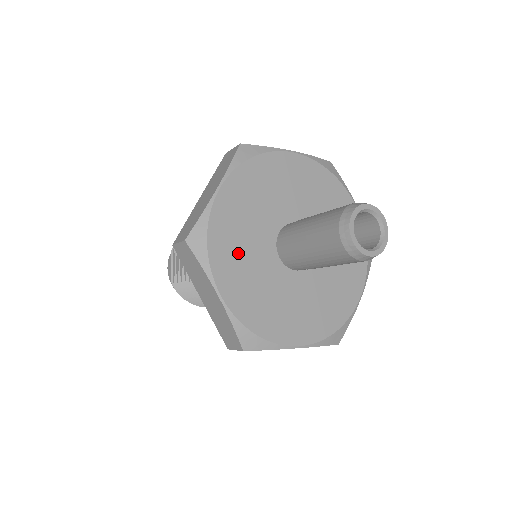
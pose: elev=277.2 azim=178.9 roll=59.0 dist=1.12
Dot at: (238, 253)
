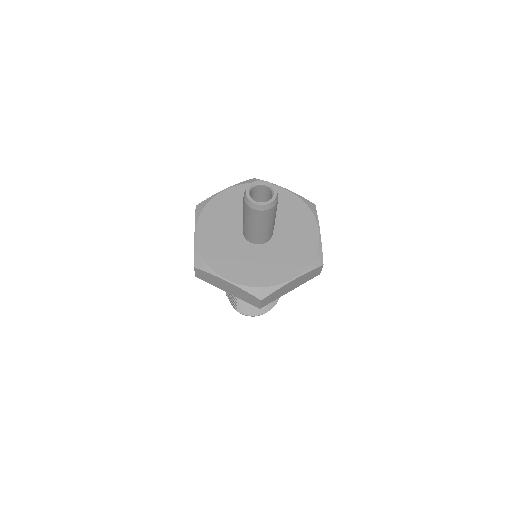
Dot at: (225, 255)
